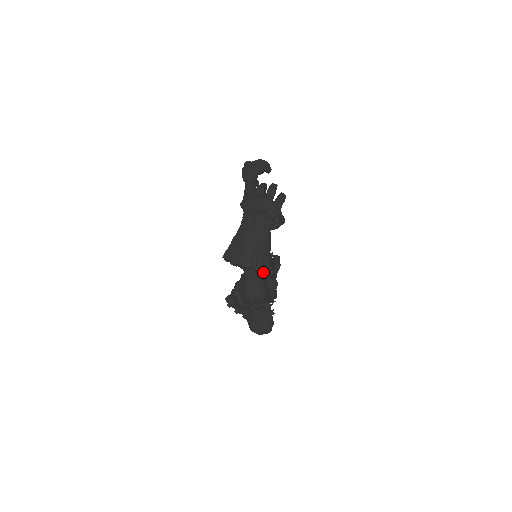
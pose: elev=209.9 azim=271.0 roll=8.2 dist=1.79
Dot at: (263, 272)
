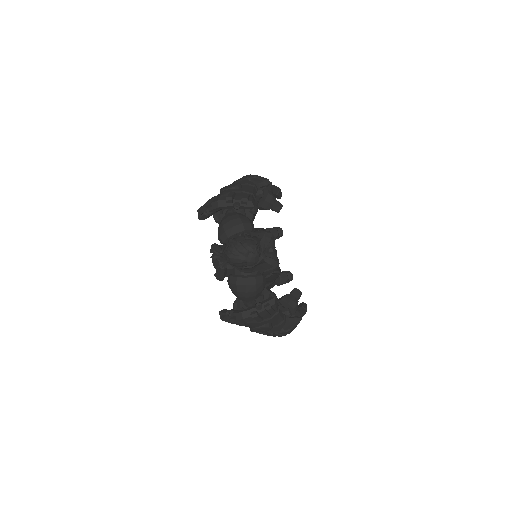
Dot at: occluded
